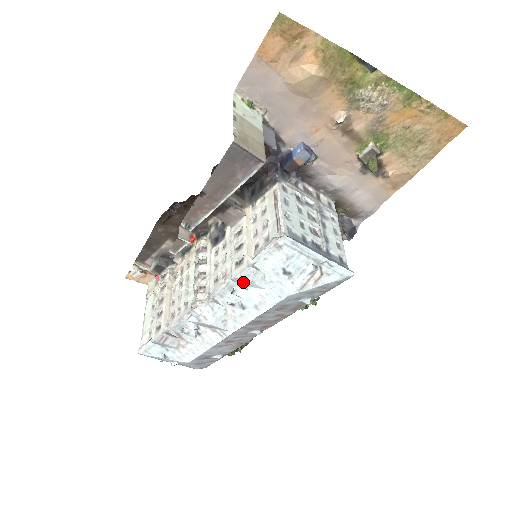
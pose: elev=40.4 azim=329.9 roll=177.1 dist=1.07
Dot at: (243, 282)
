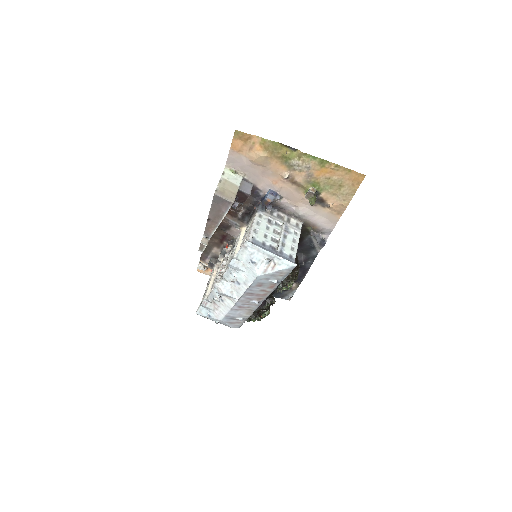
Dot at: (234, 268)
